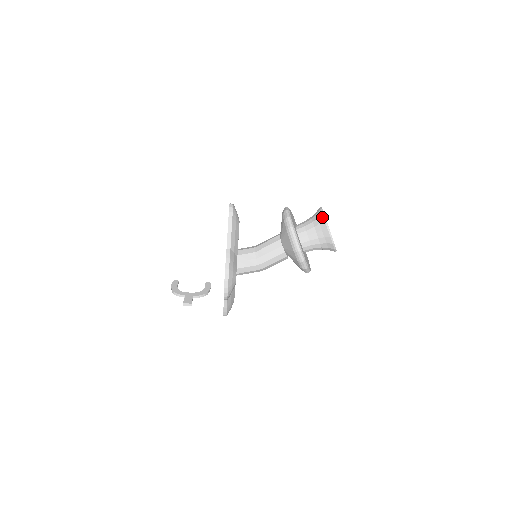
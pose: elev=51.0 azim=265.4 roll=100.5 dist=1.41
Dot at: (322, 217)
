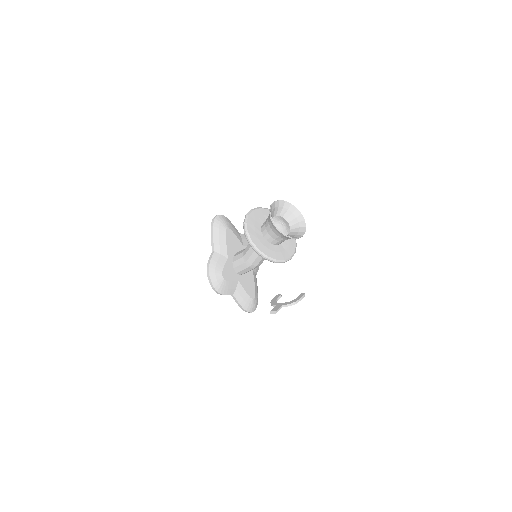
Dot at: (269, 209)
